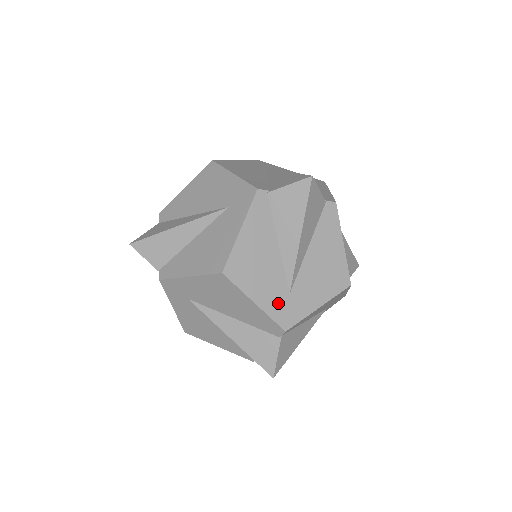
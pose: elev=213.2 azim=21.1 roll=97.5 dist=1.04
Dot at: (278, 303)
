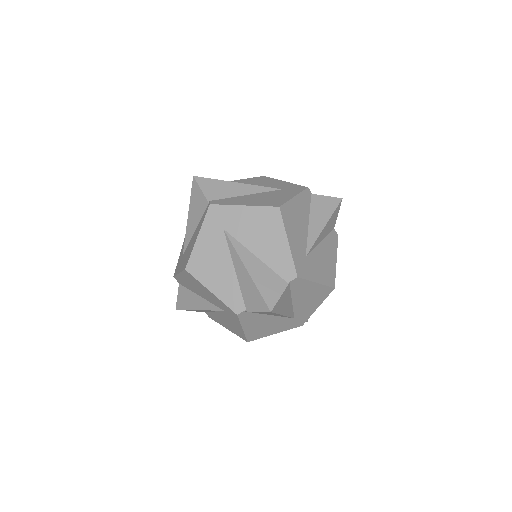
Dot at: (290, 324)
